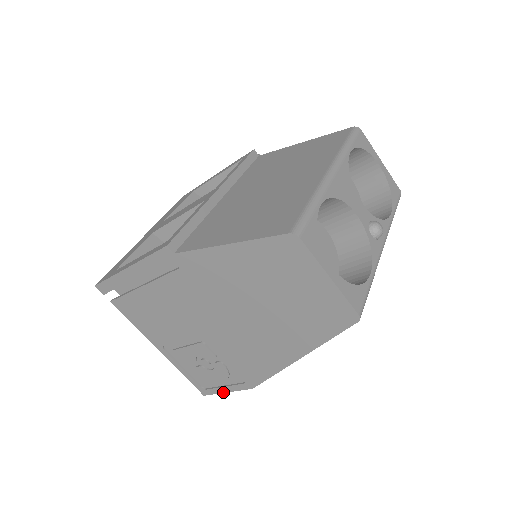
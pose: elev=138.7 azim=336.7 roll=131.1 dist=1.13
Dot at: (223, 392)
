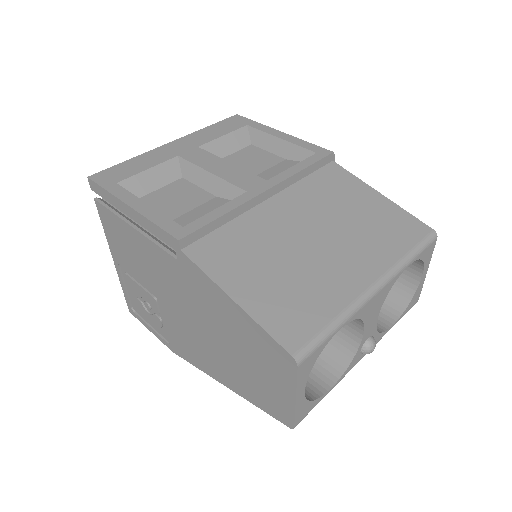
Dot at: (147, 327)
